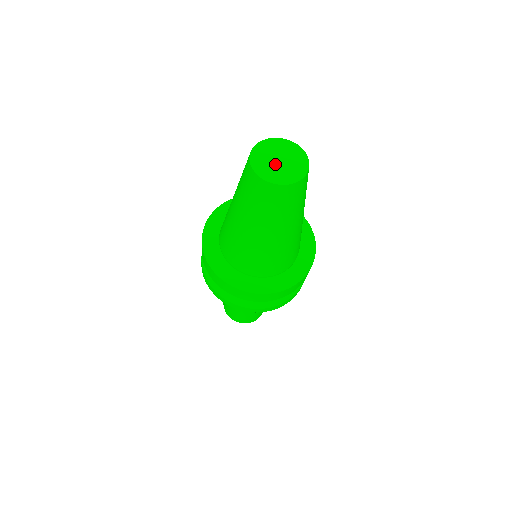
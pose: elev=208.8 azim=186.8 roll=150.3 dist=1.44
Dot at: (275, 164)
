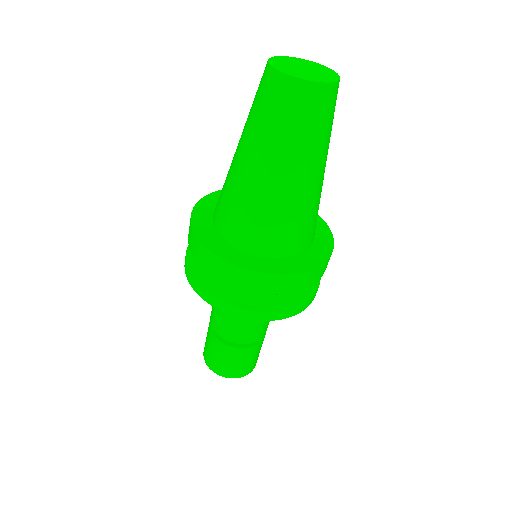
Dot at: (303, 71)
